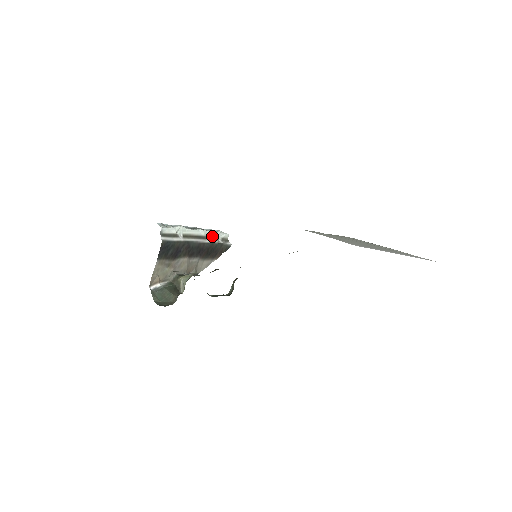
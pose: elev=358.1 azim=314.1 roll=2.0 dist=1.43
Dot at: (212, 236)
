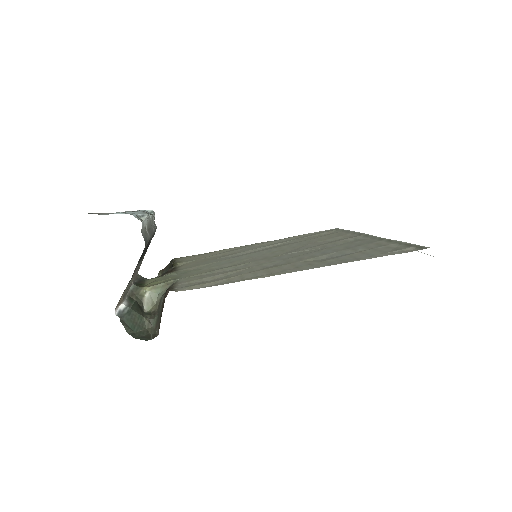
Dot at: (152, 220)
